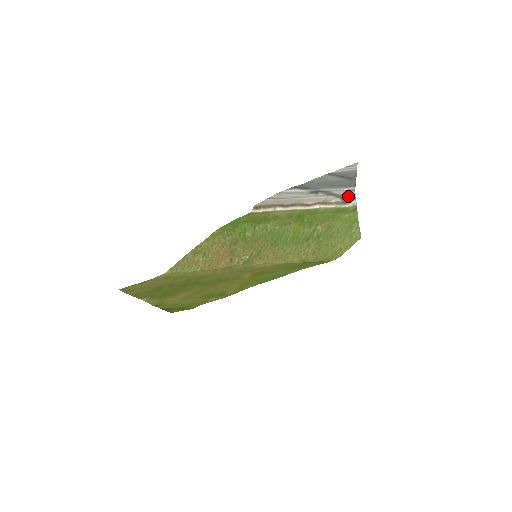
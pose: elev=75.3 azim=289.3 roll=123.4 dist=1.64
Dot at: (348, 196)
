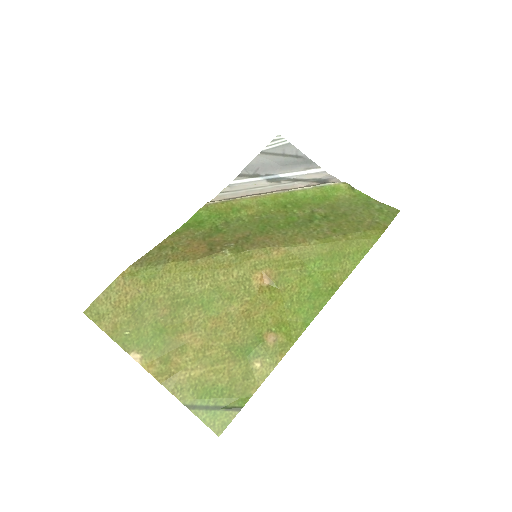
Dot at: (325, 180)
